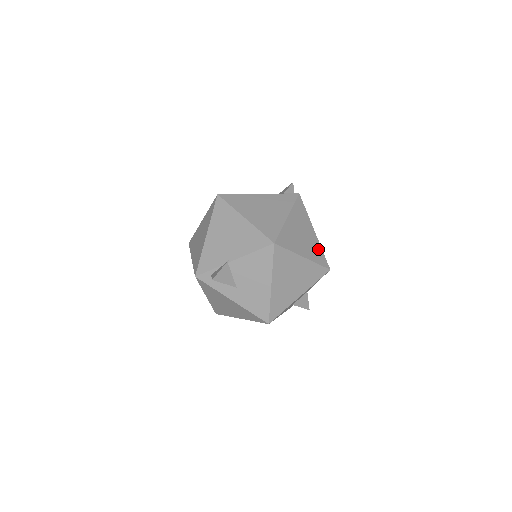
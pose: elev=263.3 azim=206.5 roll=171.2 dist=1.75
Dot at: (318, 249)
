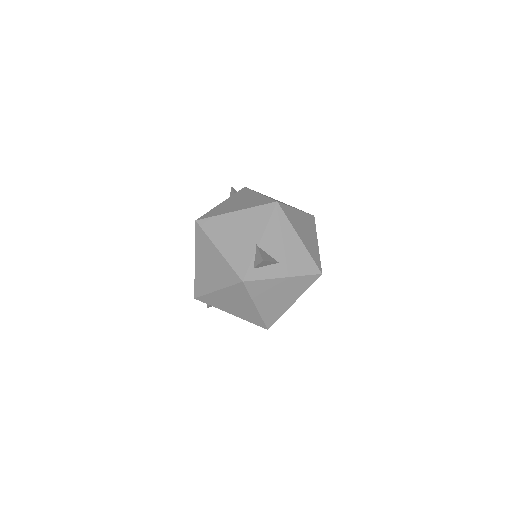
Dot at: occluded
